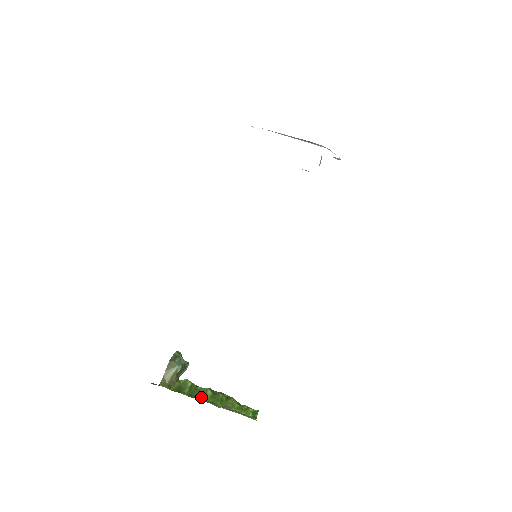
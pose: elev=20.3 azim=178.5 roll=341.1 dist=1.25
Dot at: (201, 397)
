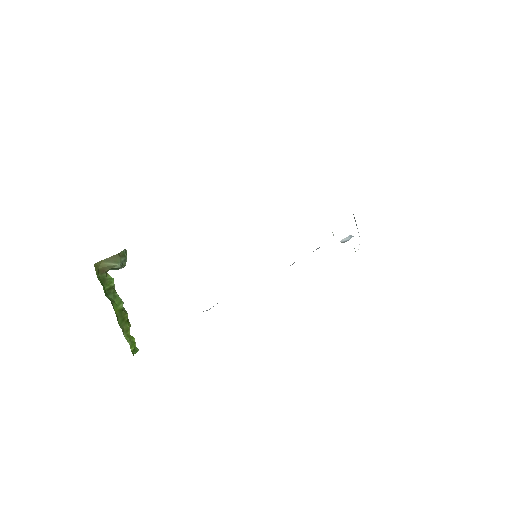
Dot at: (114, 304)
